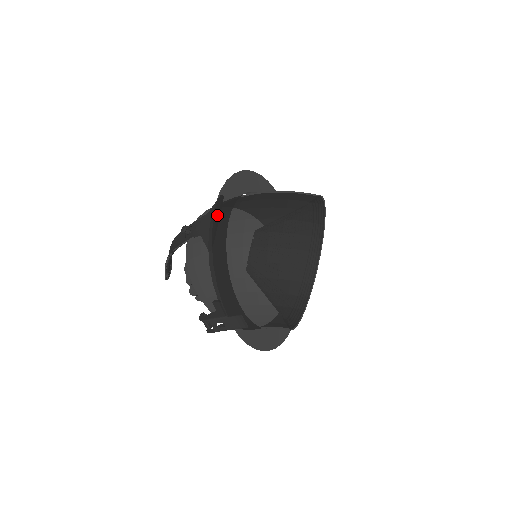
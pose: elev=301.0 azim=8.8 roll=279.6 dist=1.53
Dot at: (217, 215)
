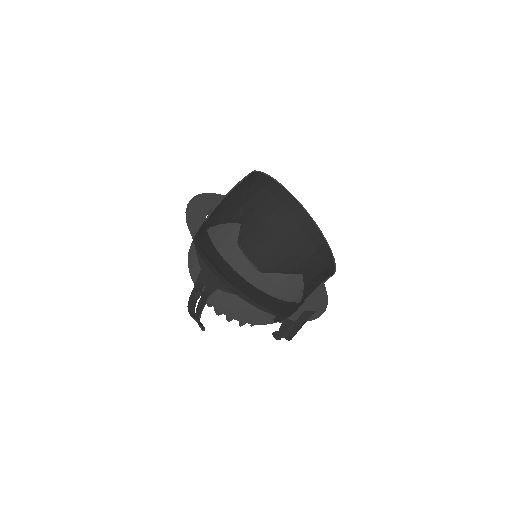
Dot at: (218, 268)
